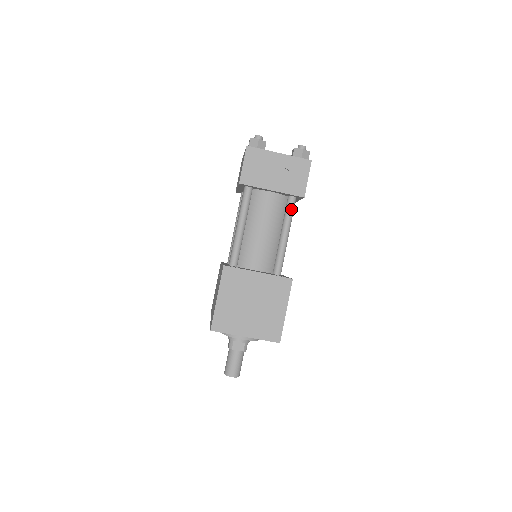
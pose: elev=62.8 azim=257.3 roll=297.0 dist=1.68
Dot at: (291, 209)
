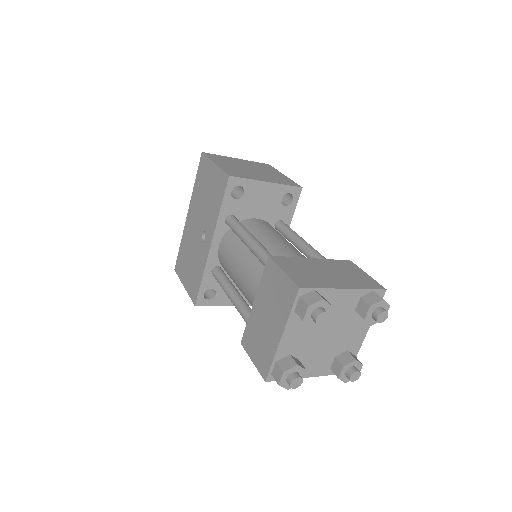
Dot at: occluded
